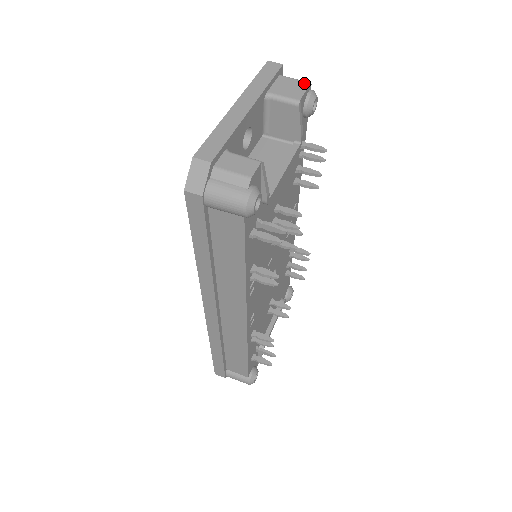
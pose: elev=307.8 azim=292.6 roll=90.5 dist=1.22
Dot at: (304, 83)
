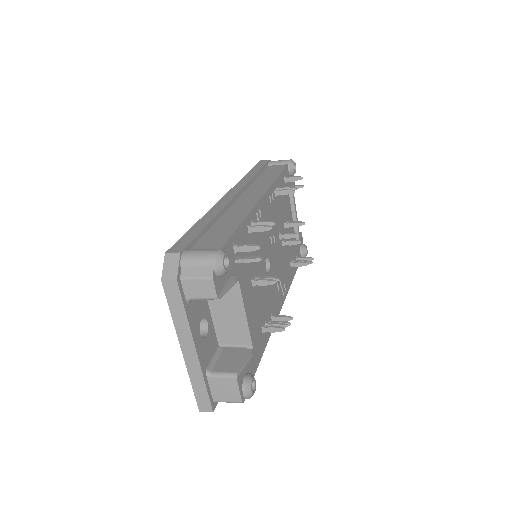
Dot at: occluded
